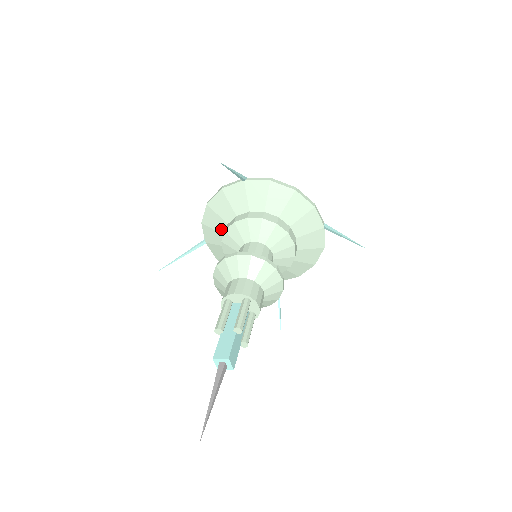
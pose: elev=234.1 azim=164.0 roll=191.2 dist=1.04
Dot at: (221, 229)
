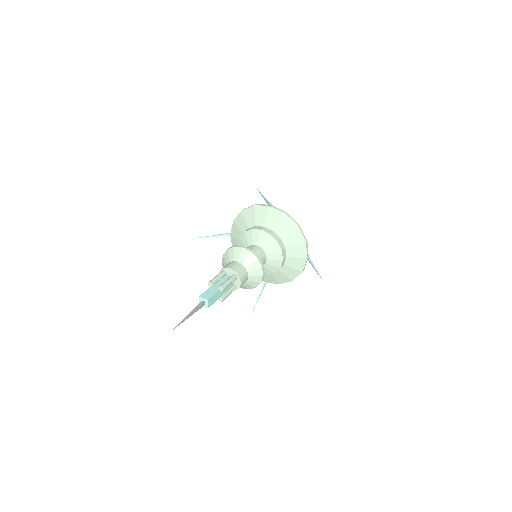
Dot at: (243, 230)
